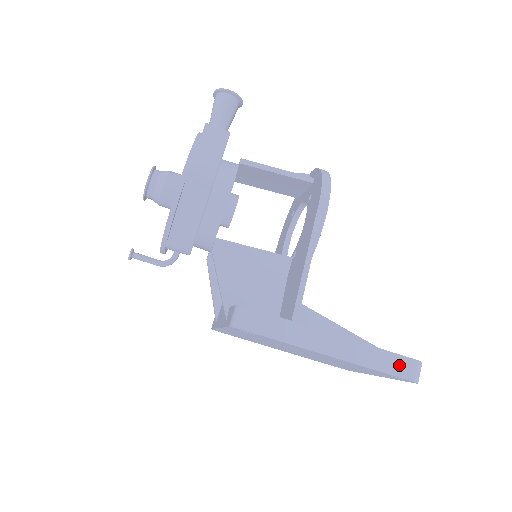
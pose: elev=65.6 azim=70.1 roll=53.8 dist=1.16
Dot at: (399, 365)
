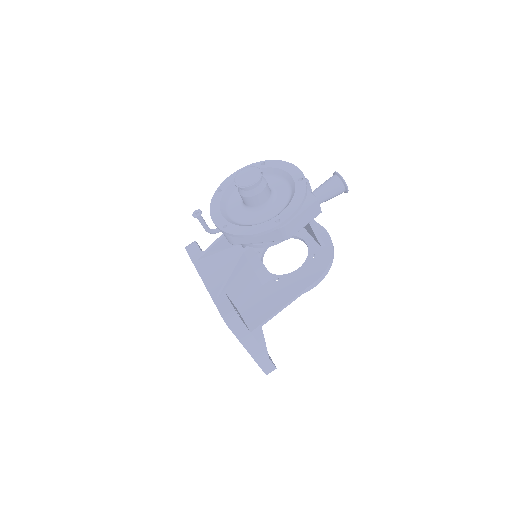
Dot at: (268, 367)
